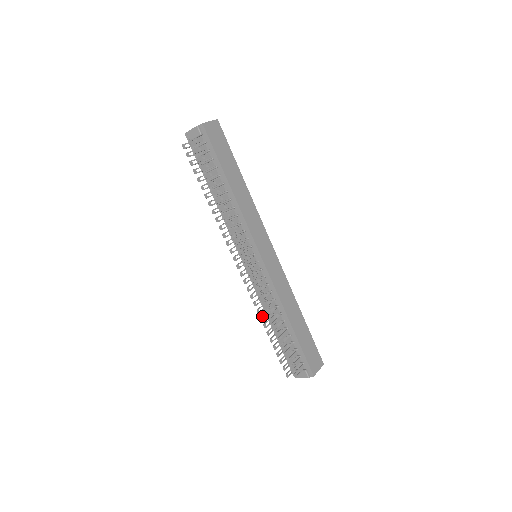
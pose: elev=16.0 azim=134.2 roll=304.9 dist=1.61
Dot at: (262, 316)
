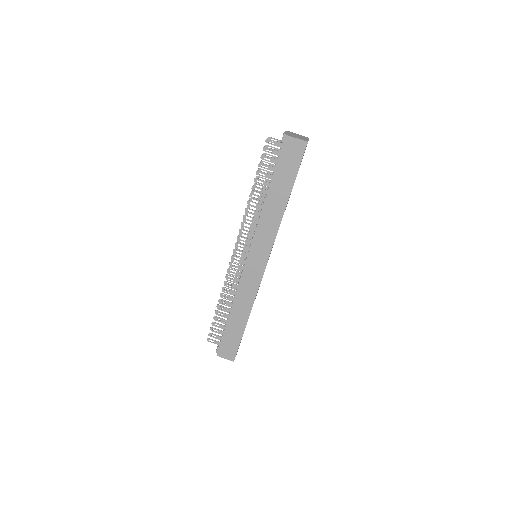
Dot at: occluded
